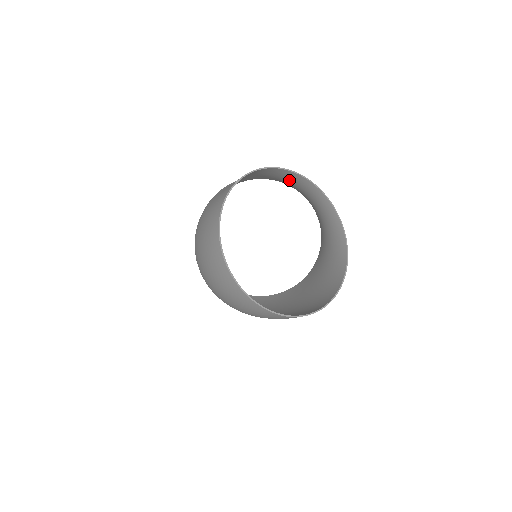
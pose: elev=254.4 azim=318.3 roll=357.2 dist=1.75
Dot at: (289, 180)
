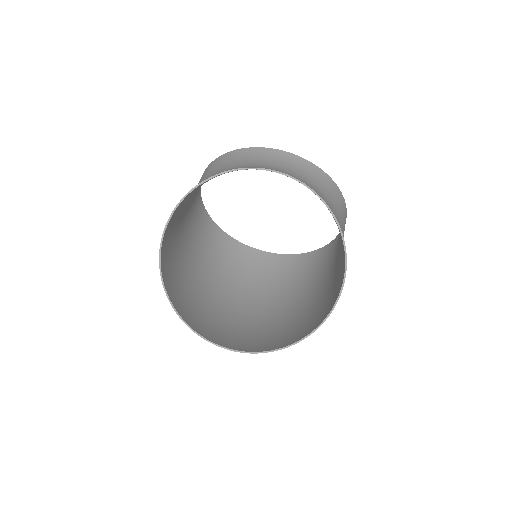
Dot at: occluded
